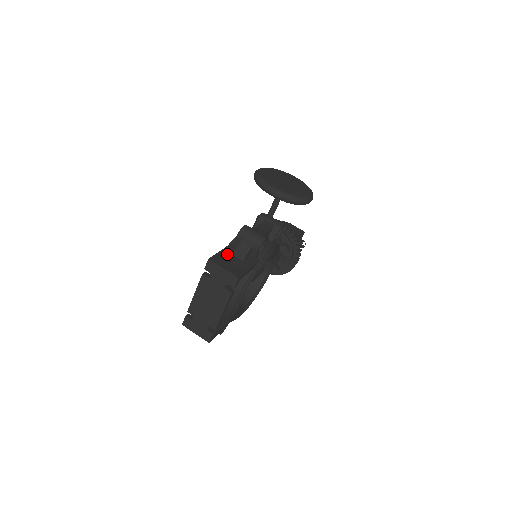
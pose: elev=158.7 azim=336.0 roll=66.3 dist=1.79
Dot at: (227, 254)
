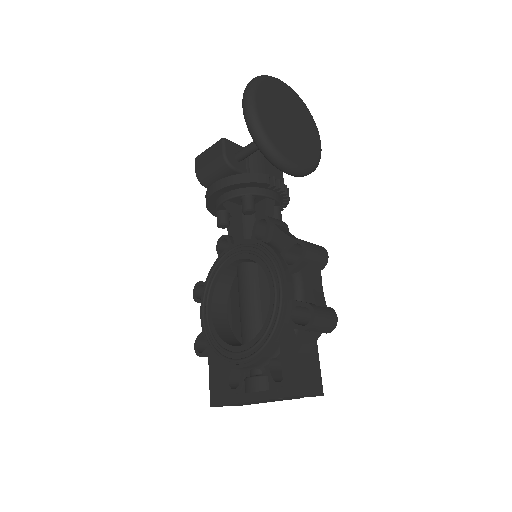
Dot at: (295, 359)
